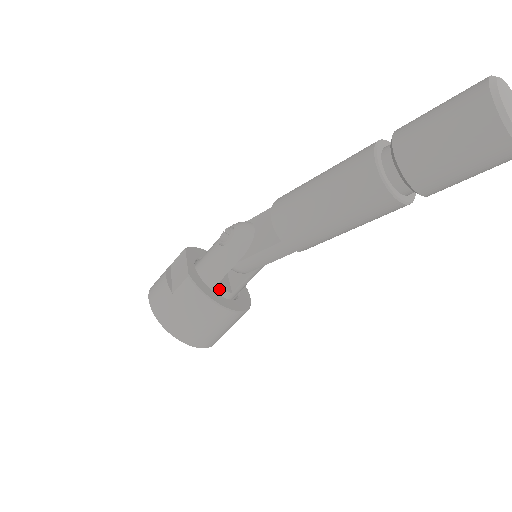
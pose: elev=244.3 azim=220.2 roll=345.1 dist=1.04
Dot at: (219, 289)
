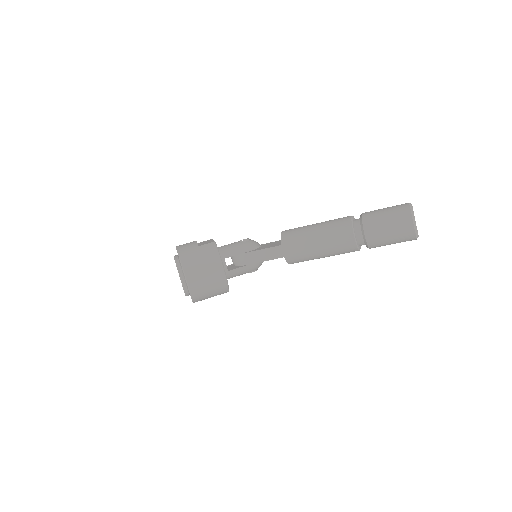
Dot at: (224, 262)
